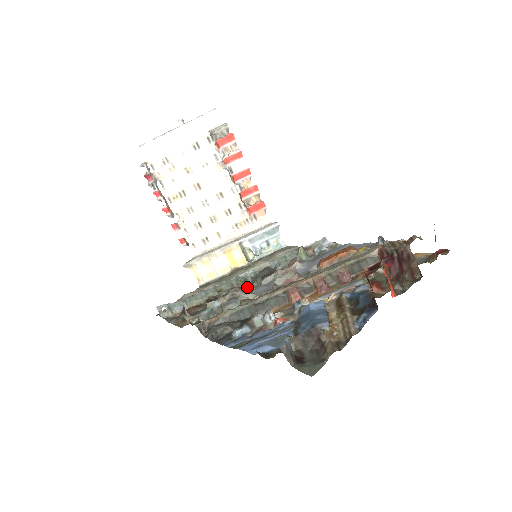
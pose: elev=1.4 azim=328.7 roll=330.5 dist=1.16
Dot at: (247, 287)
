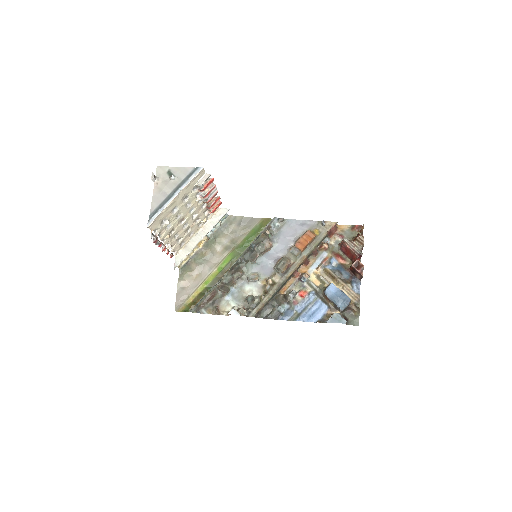
Dot at: (242, 268)
